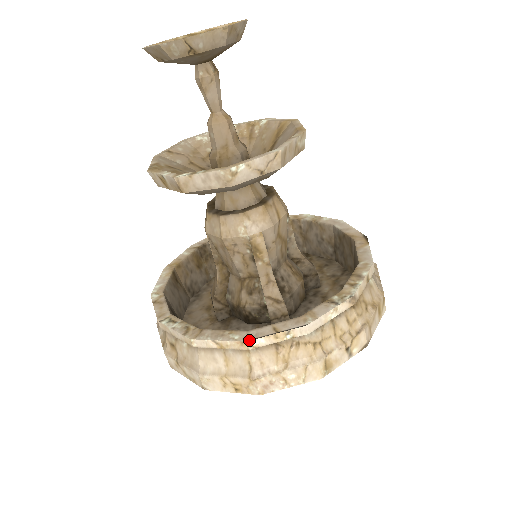
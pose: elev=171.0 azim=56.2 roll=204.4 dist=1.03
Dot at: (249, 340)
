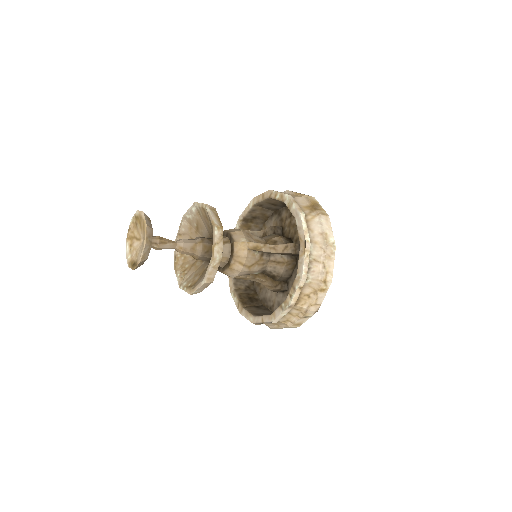
Dot at: (255, 324)
